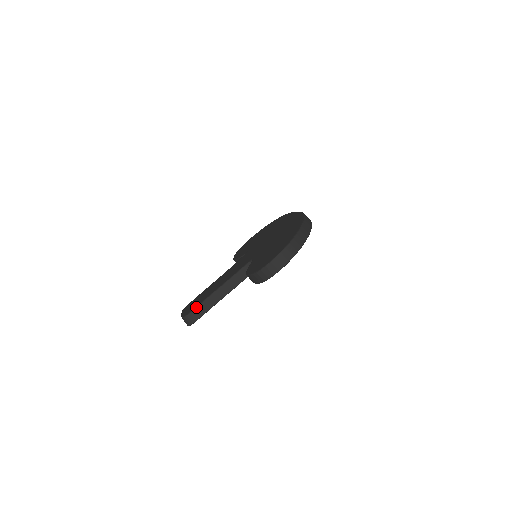
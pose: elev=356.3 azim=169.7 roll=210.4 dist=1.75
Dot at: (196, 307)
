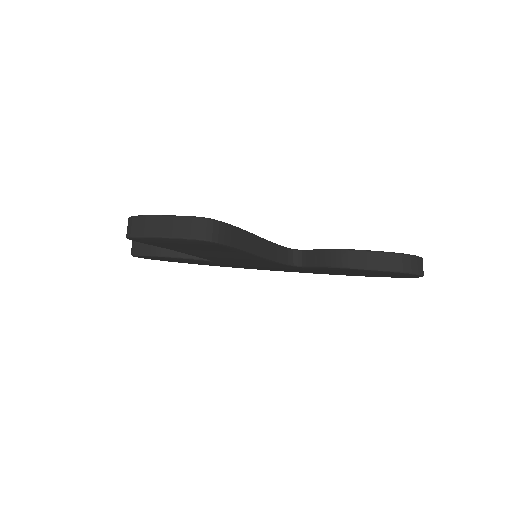
Dot at: occluded
